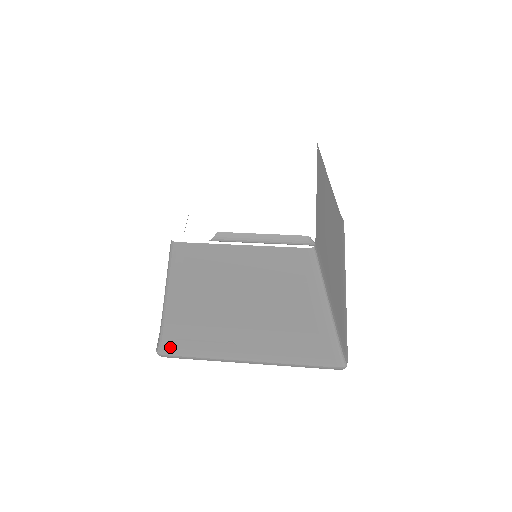
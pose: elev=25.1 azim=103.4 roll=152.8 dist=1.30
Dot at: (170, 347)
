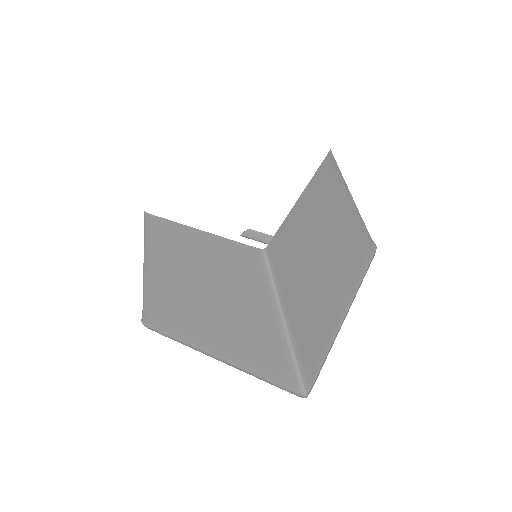
Dot at: (150, 319)
